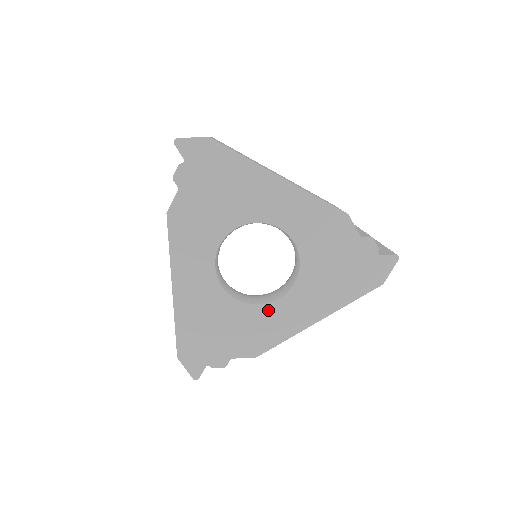
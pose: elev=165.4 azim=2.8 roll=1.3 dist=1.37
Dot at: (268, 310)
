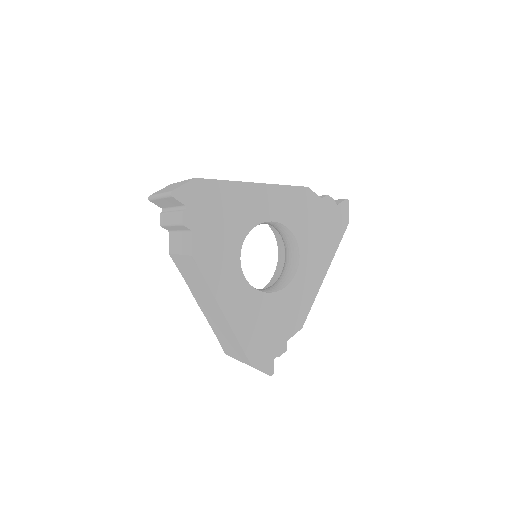
Dot at: (293, 287)
